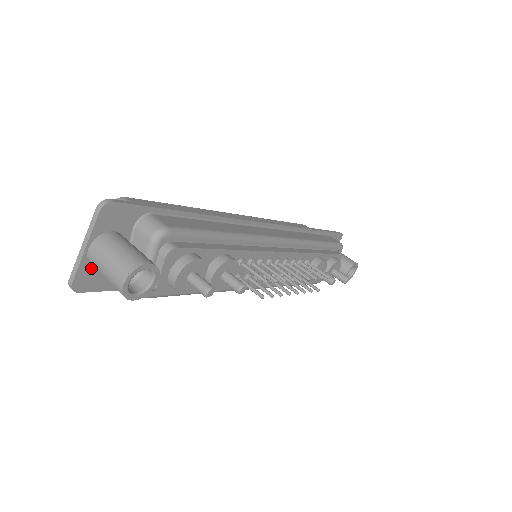
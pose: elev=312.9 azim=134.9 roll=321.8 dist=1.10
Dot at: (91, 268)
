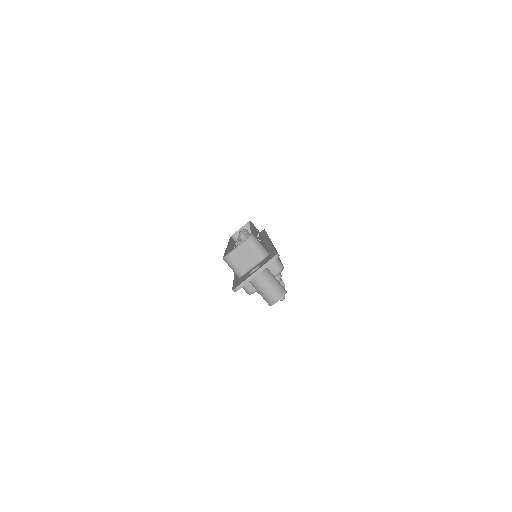
Dot at: occluded
